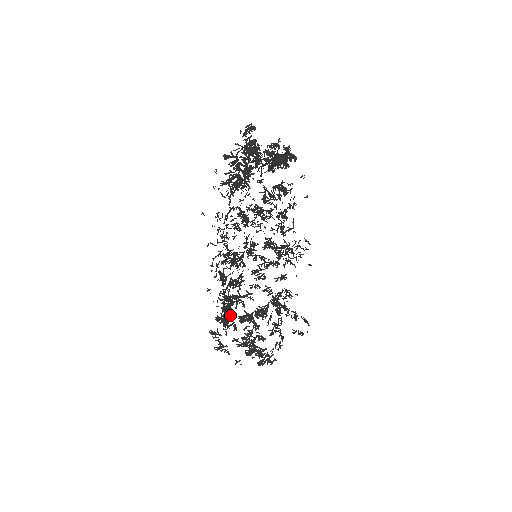
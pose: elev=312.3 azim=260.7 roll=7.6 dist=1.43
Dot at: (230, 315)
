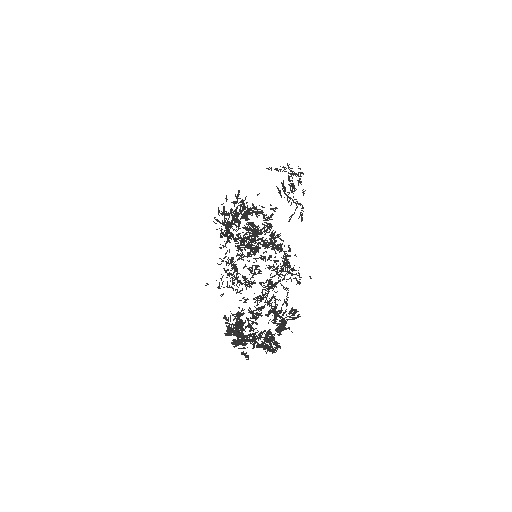
Dot at: (231, 239)
